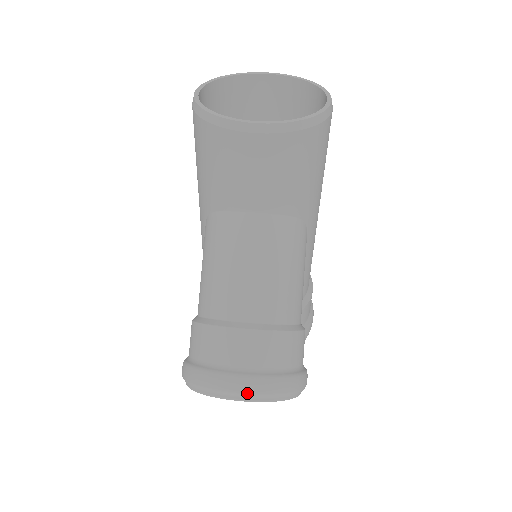
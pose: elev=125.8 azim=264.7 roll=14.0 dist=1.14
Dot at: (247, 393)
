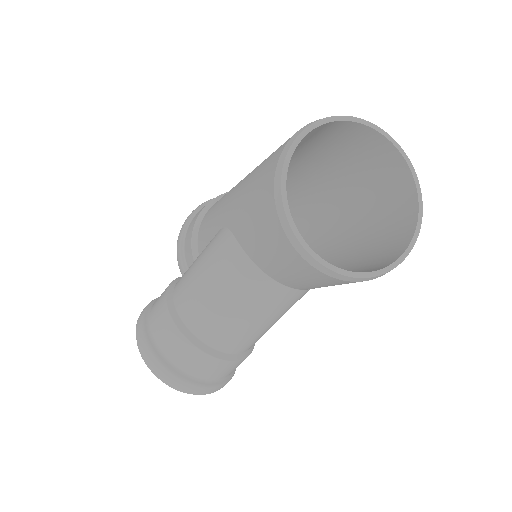
Dot at: (178, 389)
